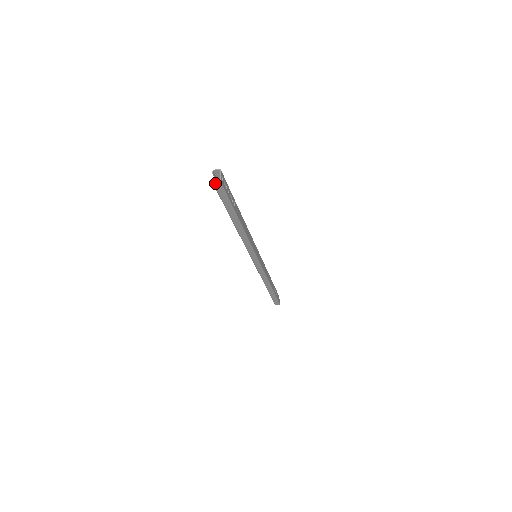
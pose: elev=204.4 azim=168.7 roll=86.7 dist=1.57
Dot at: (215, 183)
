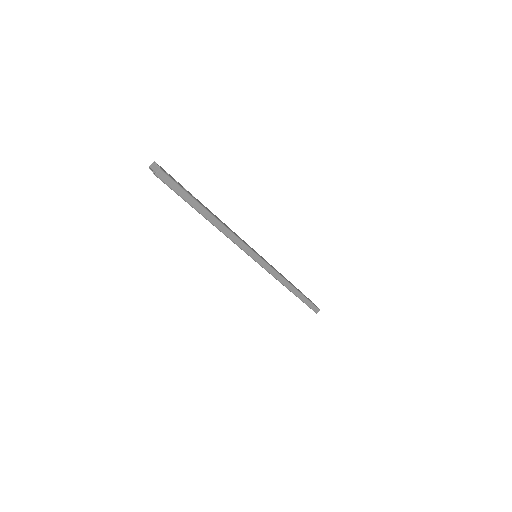
Dot at: (156, 173)
